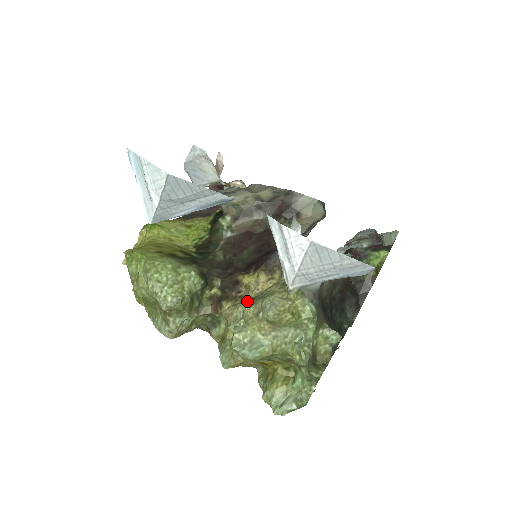
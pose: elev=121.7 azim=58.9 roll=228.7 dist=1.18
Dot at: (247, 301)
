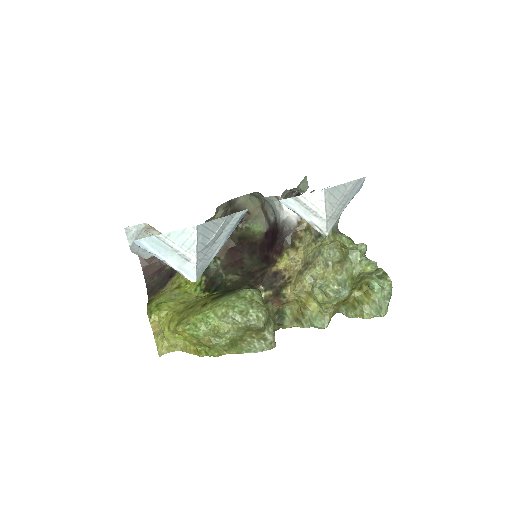
Dot at: (305, 270)
